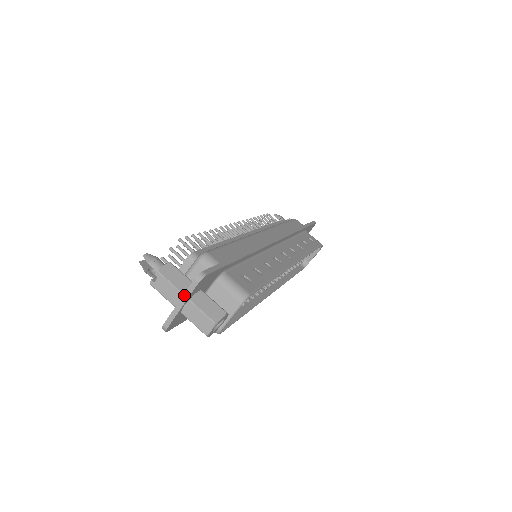
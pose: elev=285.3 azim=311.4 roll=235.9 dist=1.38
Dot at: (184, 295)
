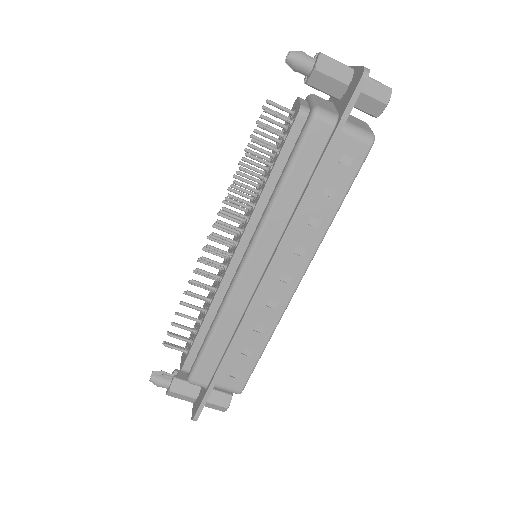
Dot at: (193, 407)
